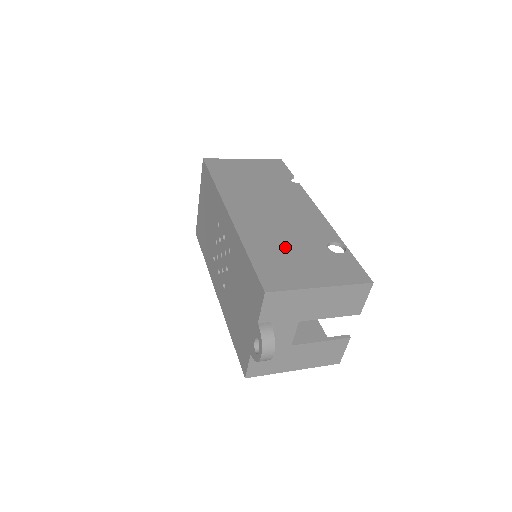
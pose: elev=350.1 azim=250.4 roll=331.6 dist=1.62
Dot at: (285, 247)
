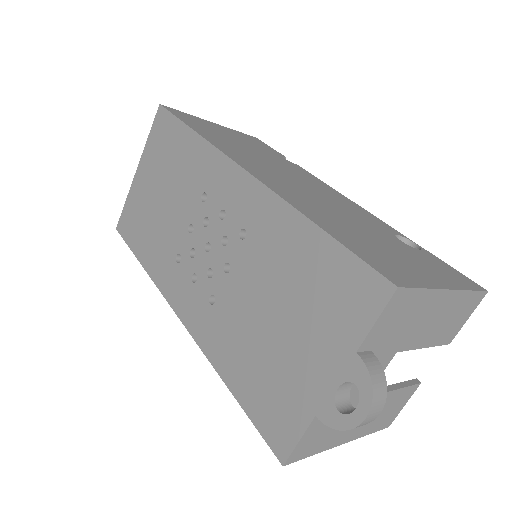
Dot at: (356, 228)
